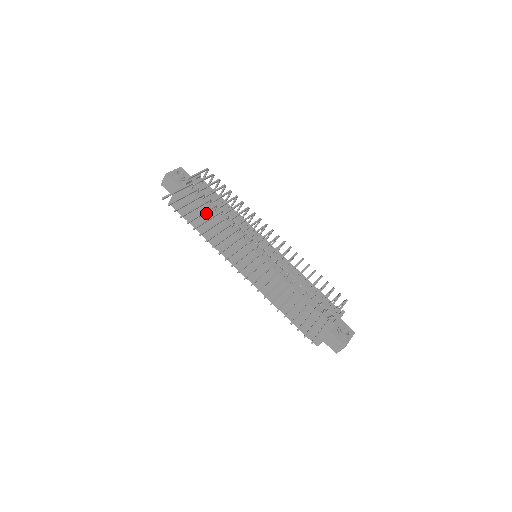
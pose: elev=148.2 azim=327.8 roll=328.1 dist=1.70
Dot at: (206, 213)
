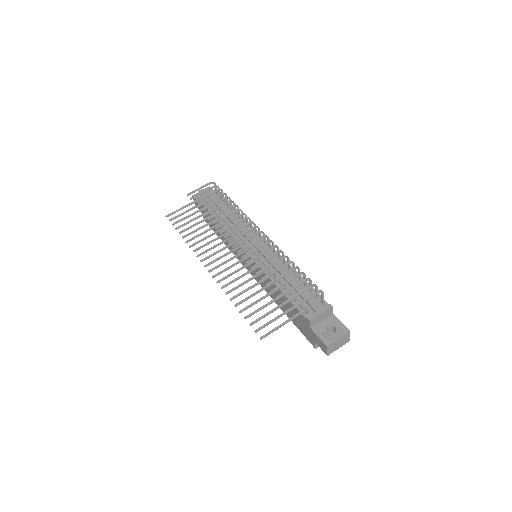
Dot at: (216, 223)
